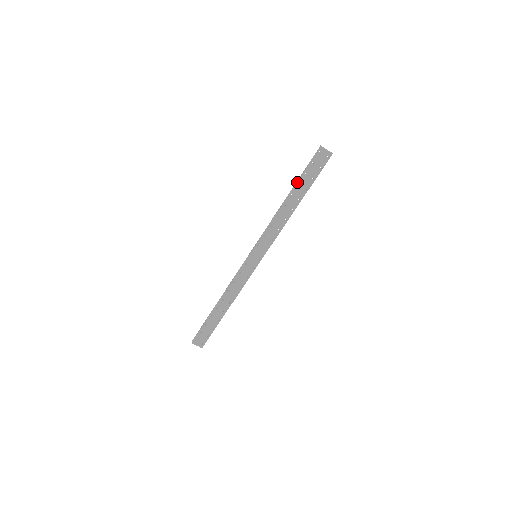
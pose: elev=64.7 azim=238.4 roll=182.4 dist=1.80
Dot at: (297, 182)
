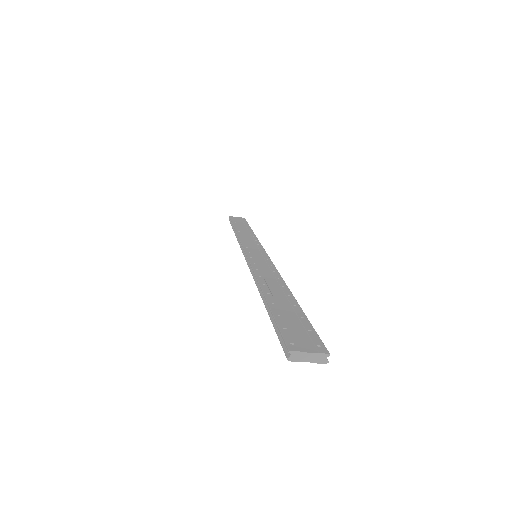
Dot at: occluded
